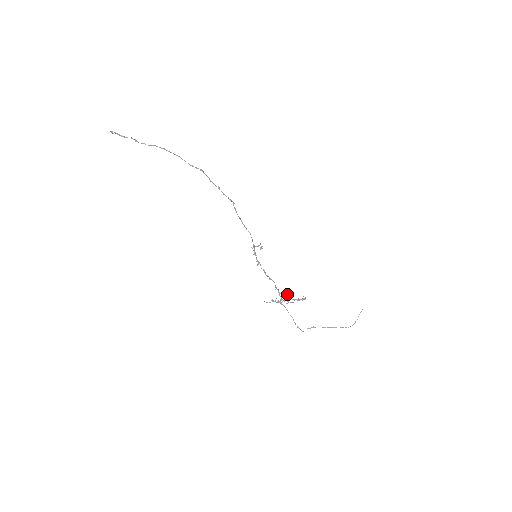
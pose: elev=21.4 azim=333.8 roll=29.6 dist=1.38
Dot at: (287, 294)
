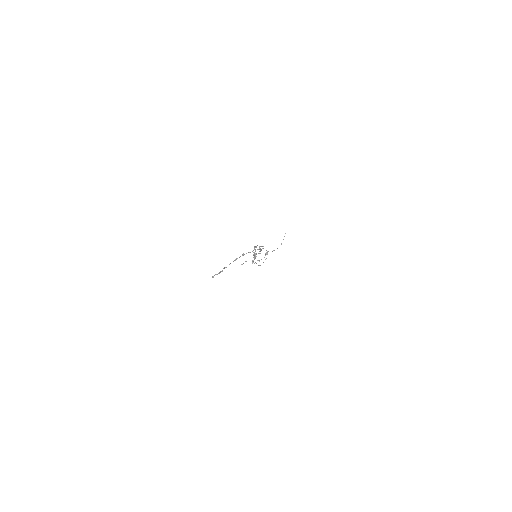
Dot at: occluded
